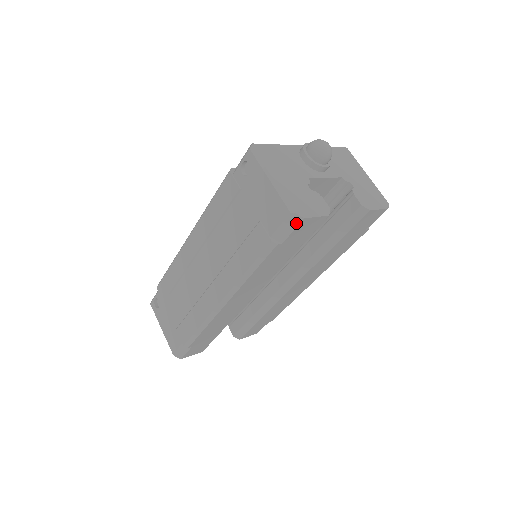
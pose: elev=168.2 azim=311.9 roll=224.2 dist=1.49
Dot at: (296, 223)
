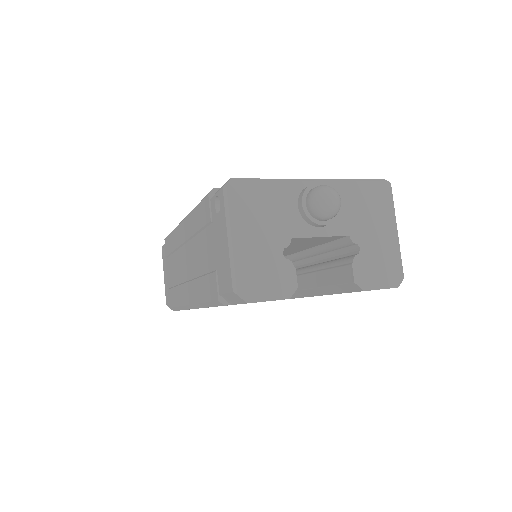
Dot at: (240, 301)
